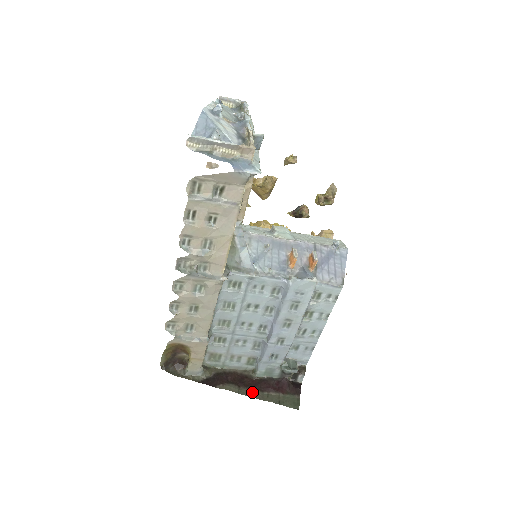
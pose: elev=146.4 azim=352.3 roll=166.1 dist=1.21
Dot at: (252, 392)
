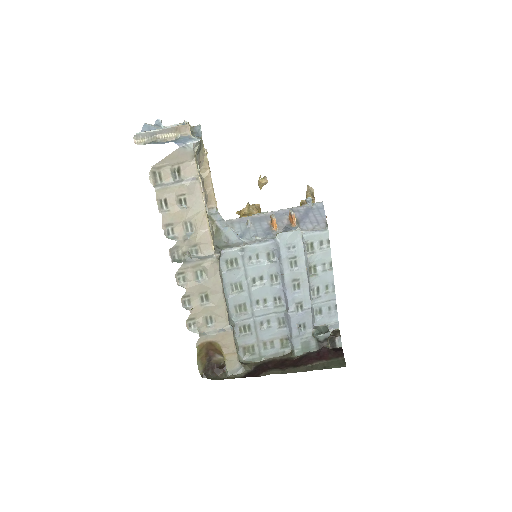
Dot at: (295, 369)
